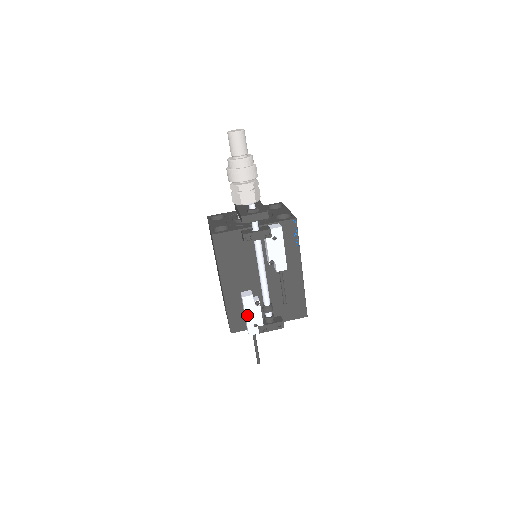
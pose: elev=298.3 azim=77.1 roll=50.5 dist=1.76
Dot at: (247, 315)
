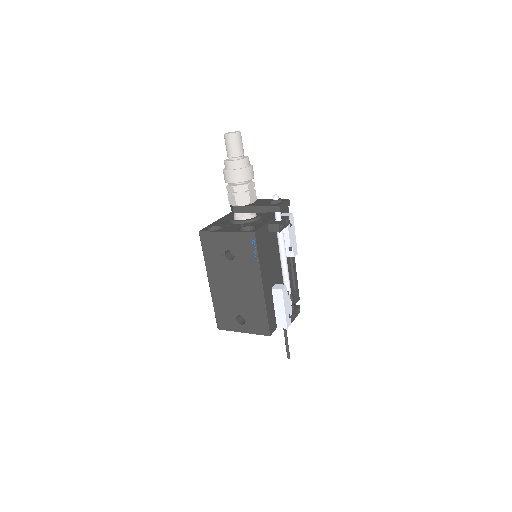
Dot at: (285, 307)
